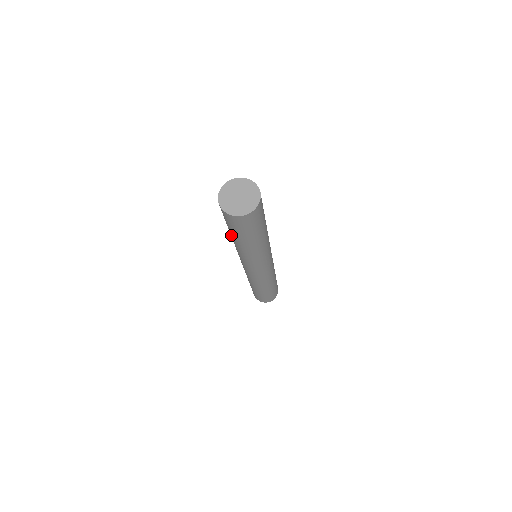
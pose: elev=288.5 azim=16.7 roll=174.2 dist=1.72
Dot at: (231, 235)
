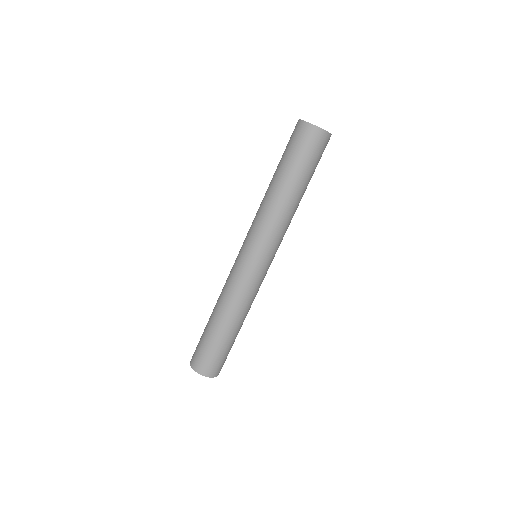
Dot at: (284, 181)
